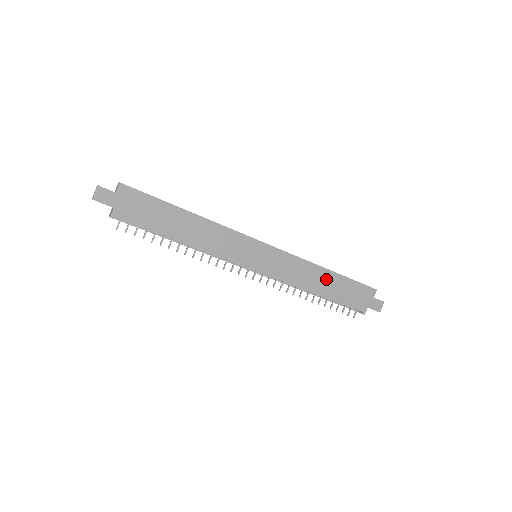
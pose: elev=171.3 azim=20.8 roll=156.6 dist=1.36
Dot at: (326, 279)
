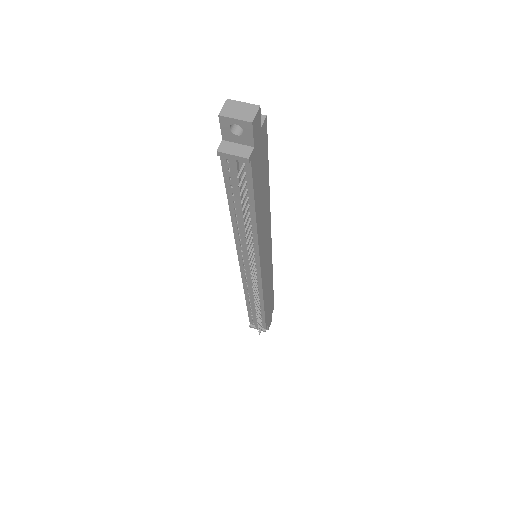
Dot at: (270, 293)
